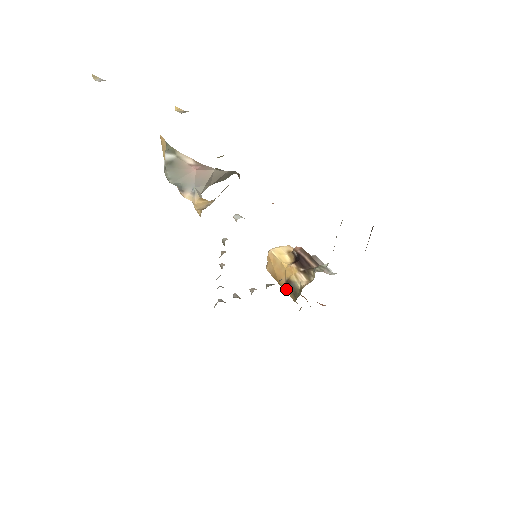
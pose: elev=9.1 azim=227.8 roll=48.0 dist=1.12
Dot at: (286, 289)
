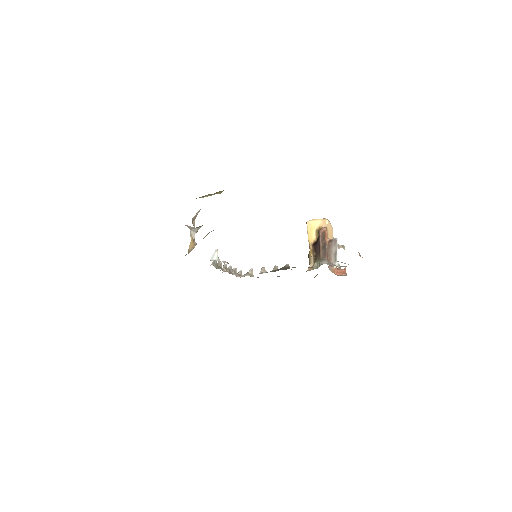
Dot at: occluded
